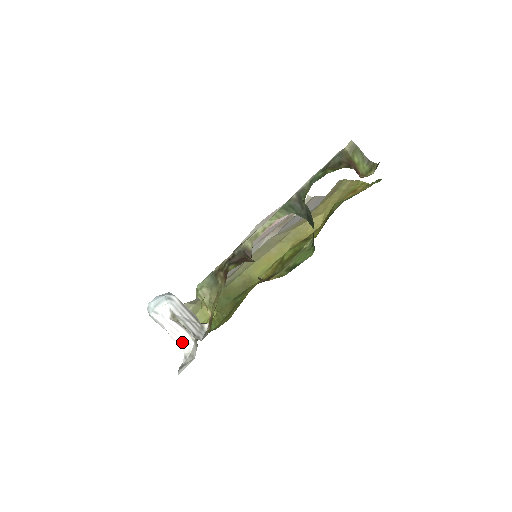
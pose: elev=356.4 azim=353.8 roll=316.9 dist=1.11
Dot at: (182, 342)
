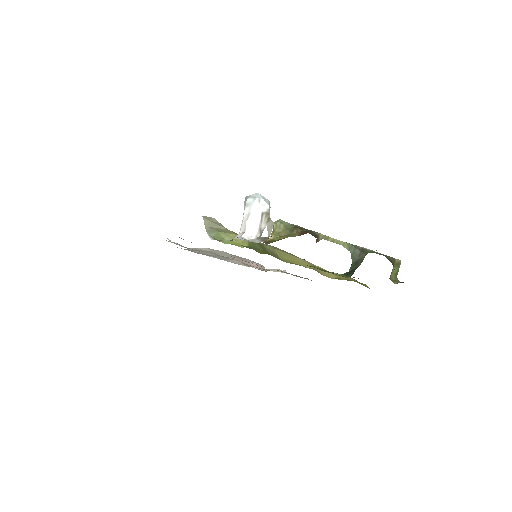
Dot at: (249, 230)
